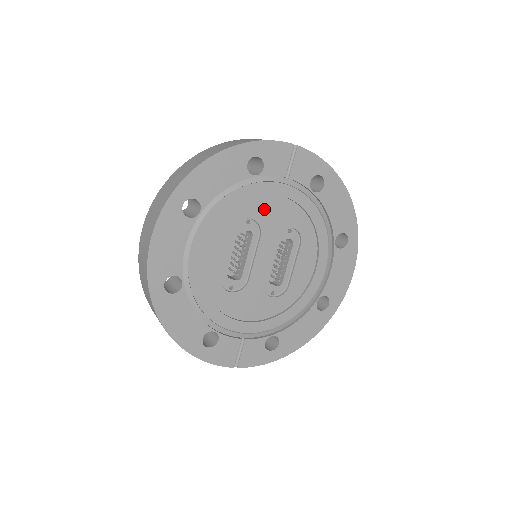
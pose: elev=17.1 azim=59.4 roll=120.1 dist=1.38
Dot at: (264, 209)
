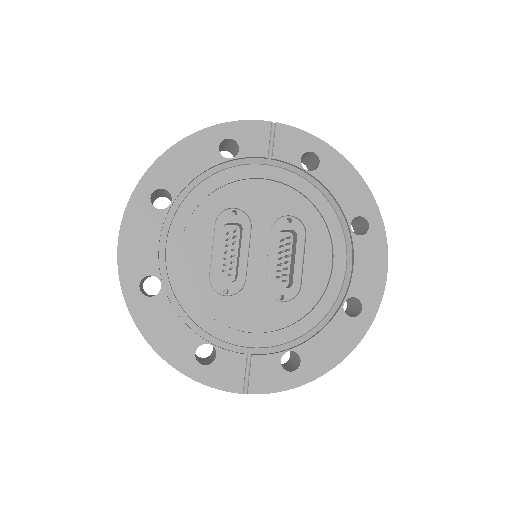
Dot at: (250, 196)
